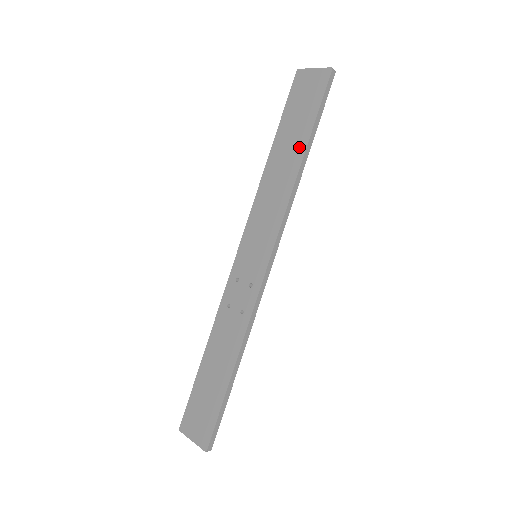
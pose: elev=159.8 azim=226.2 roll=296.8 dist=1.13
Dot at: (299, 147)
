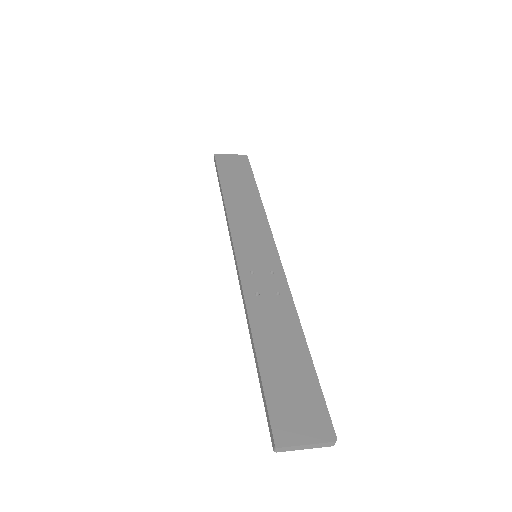
Dot at: (251, 189)
